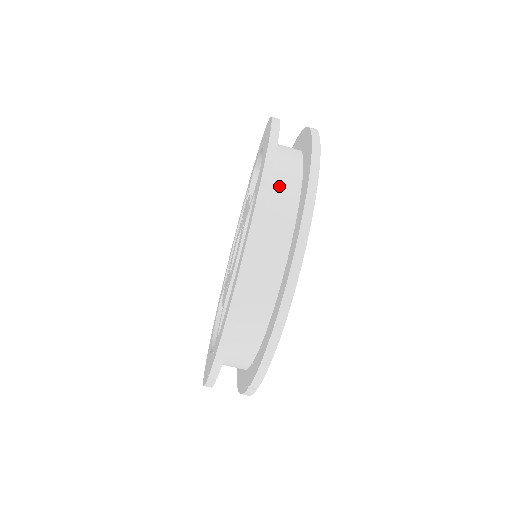
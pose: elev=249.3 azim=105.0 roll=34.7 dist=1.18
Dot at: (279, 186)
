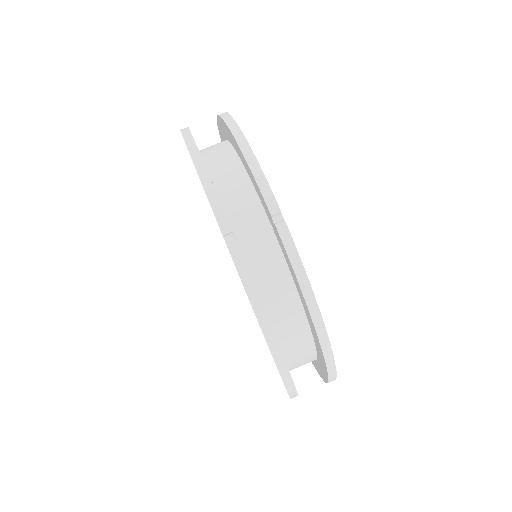
Dot at: occluded
